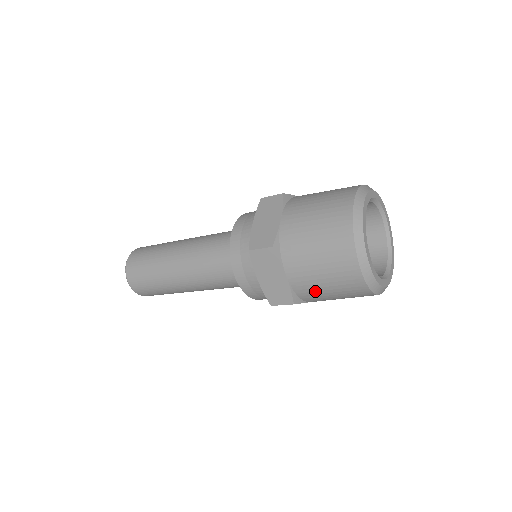
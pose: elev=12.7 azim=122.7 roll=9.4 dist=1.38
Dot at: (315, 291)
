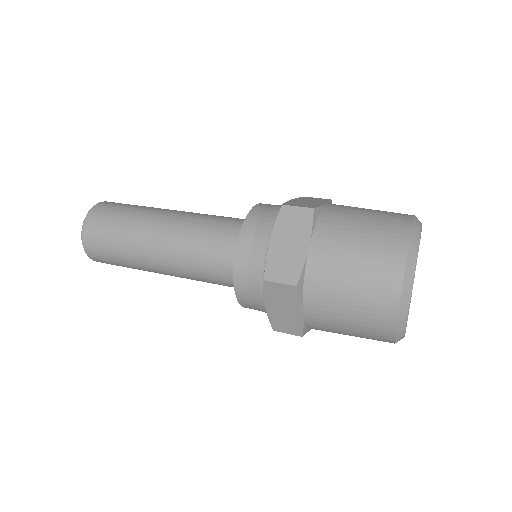
Dot at: (331, 330)
